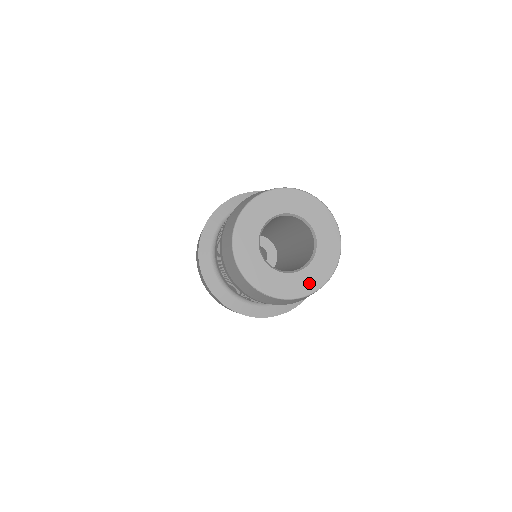
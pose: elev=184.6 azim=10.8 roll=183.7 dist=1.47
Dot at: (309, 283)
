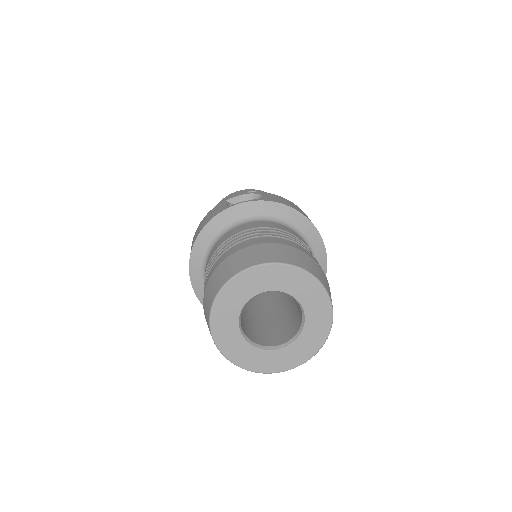
Dot at: (268, 364)
